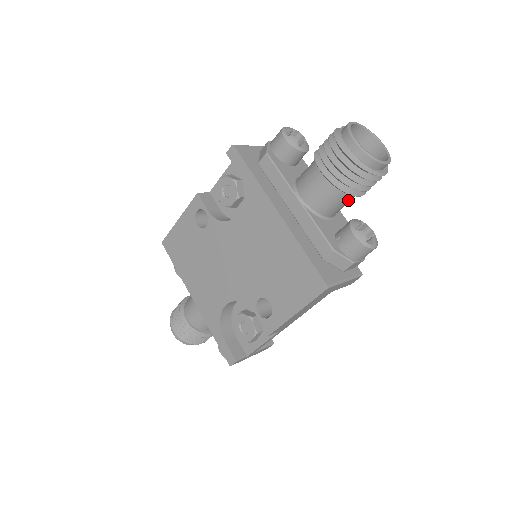
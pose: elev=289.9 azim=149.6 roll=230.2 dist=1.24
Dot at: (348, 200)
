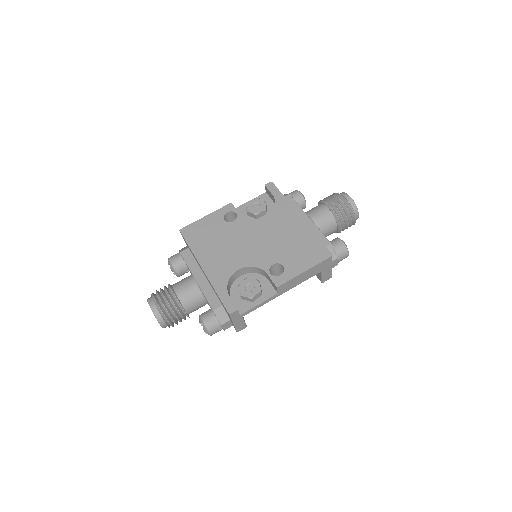
Dot at: (333, 230)
